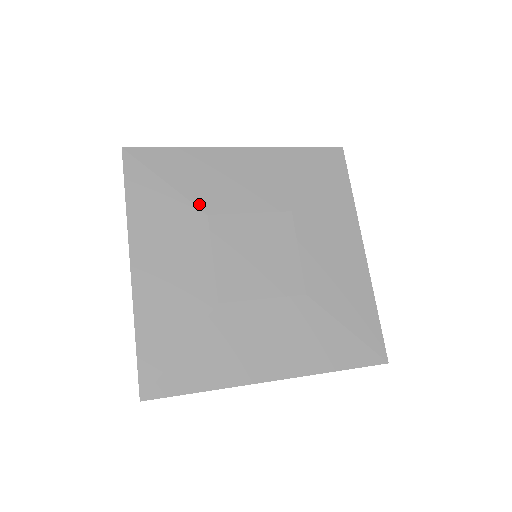
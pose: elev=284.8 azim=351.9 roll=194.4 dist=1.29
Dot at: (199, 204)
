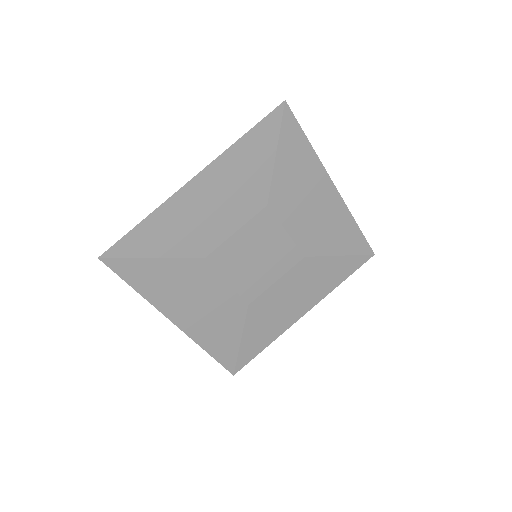
Dot at: (272, 193)
